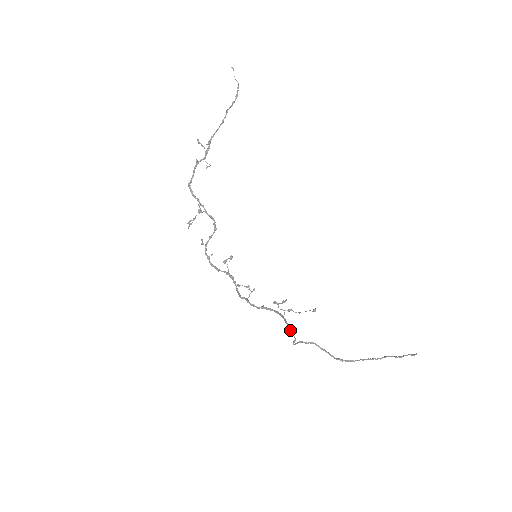
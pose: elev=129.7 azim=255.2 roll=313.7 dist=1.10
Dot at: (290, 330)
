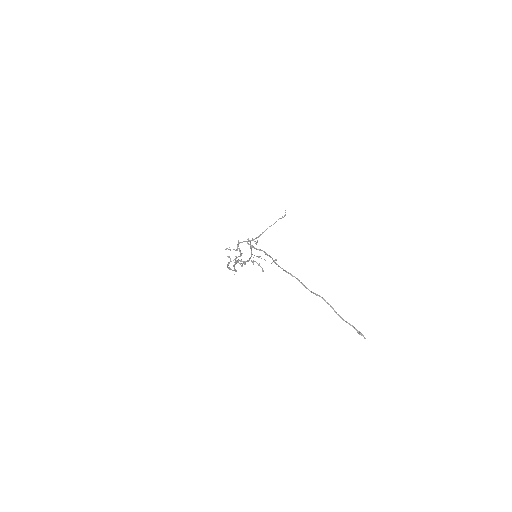
Dot at: (250, 244)
